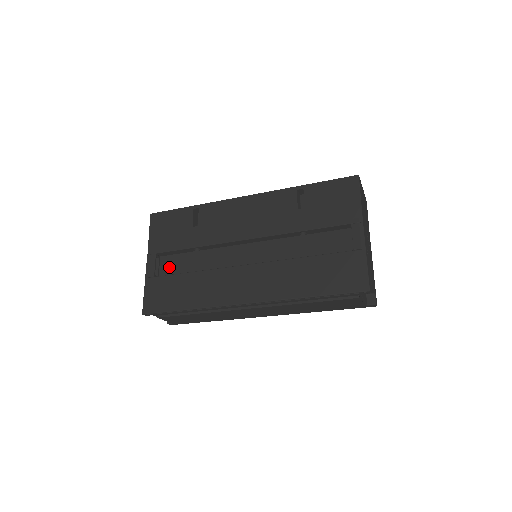
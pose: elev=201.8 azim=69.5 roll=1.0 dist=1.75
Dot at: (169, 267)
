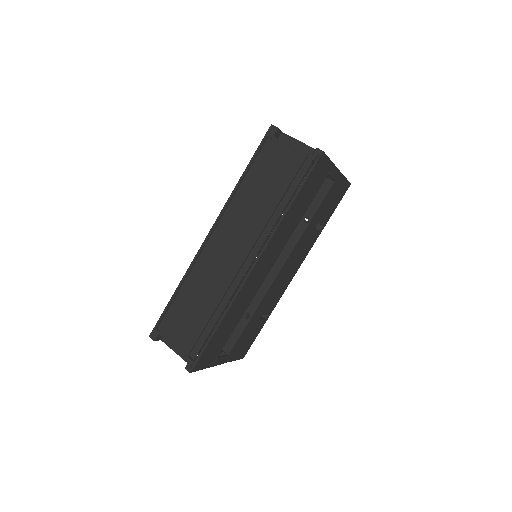
Dot at: occluded
